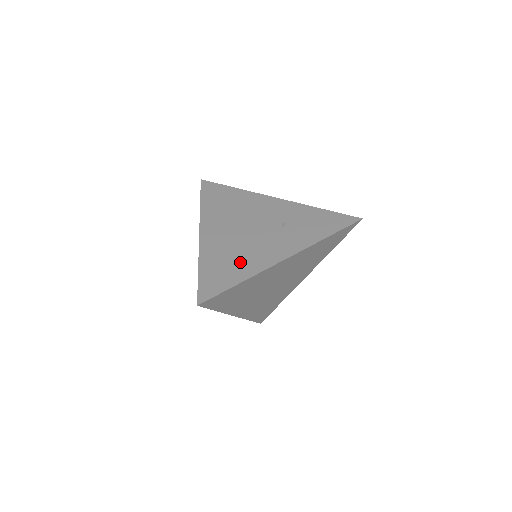
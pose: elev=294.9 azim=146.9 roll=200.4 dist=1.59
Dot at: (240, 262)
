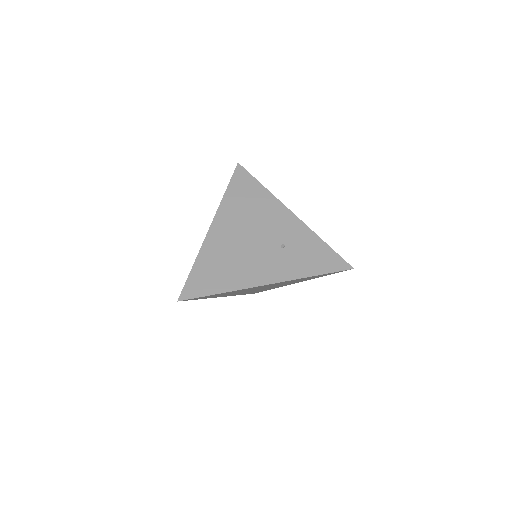
Dot at: (228, 272)
